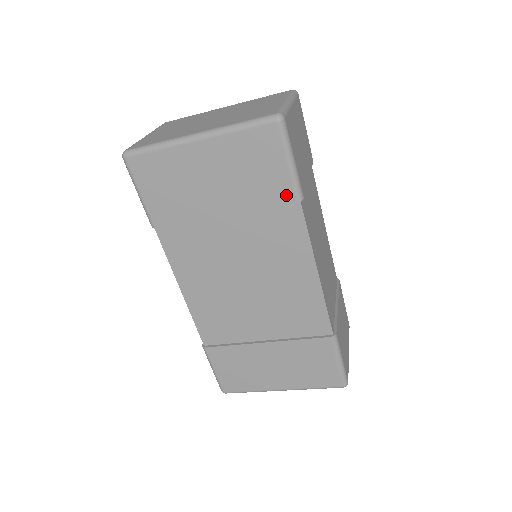
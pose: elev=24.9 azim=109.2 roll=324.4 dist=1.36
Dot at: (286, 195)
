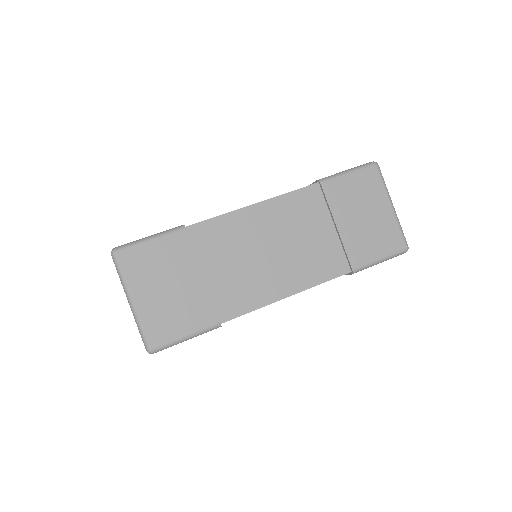
Dot at: occluded
